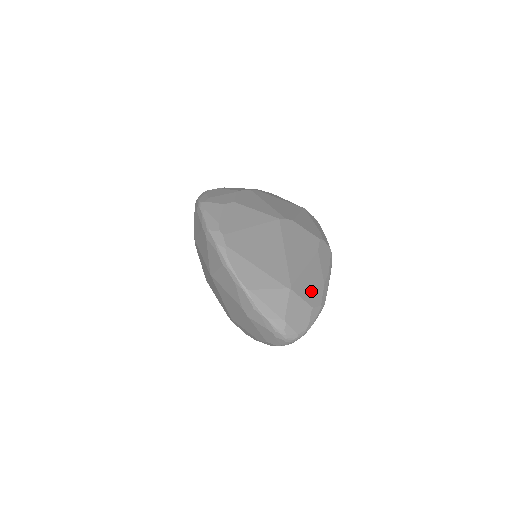
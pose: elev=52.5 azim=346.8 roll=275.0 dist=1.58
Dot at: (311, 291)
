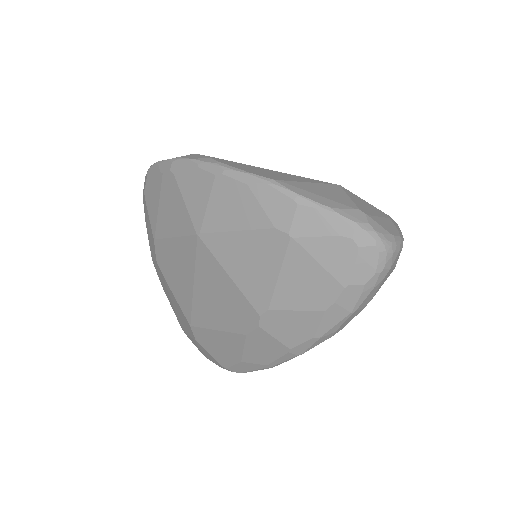
Dot at: occluded
